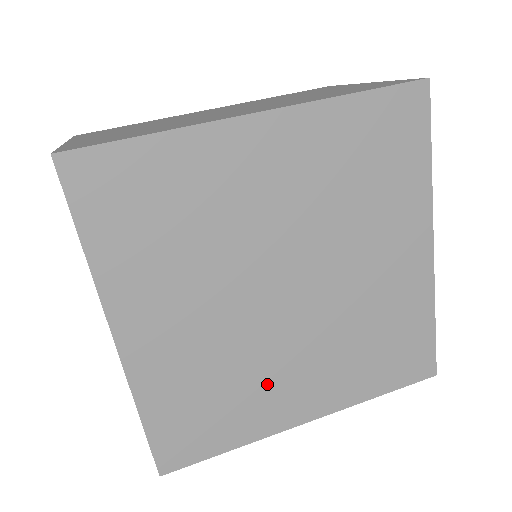
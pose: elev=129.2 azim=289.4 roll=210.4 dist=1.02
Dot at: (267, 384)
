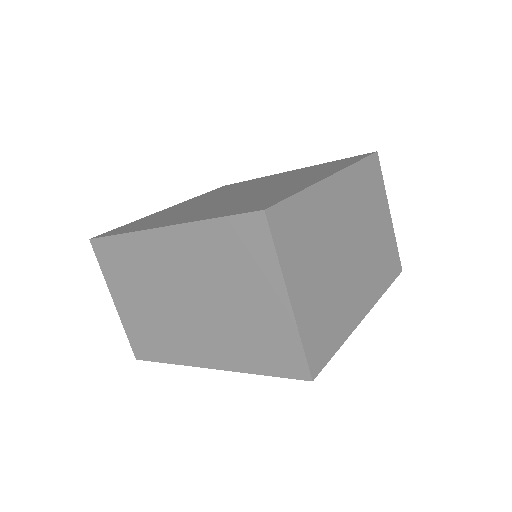
Dot at: occluded
